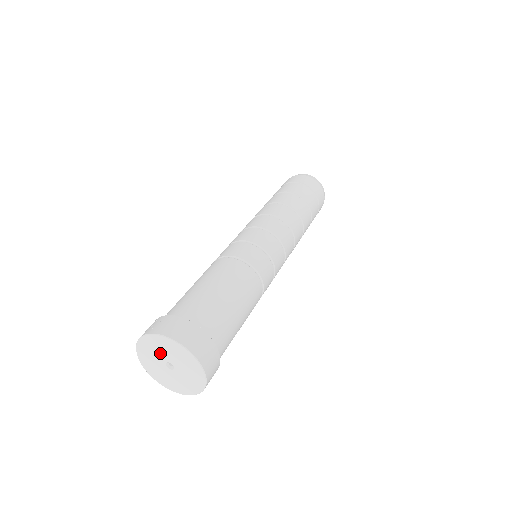
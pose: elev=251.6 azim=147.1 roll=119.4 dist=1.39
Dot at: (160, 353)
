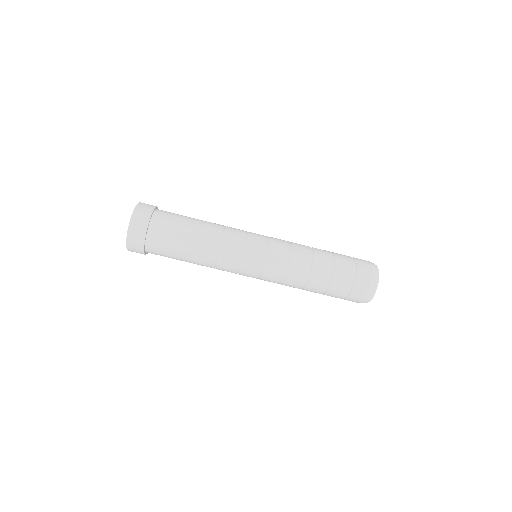
Dot at: occluded
